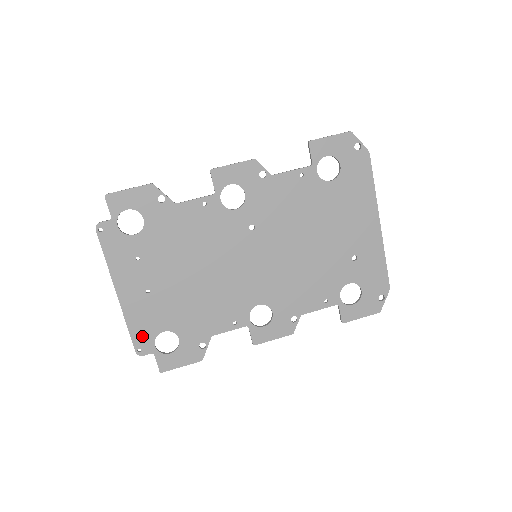
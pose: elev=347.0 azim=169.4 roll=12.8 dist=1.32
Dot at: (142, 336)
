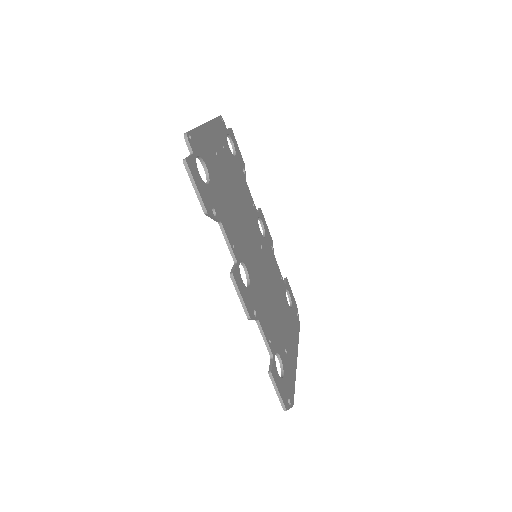
Dot at: (197, 142)
